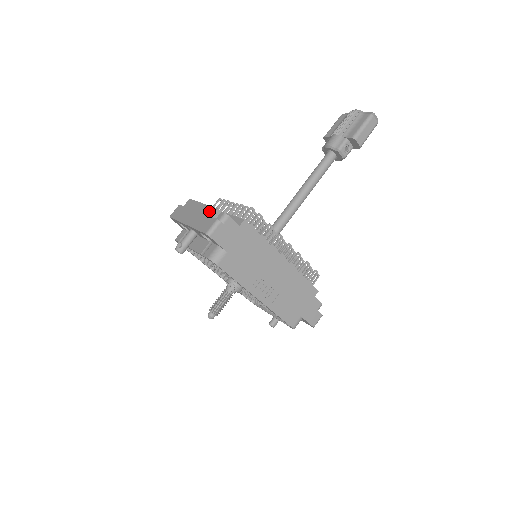
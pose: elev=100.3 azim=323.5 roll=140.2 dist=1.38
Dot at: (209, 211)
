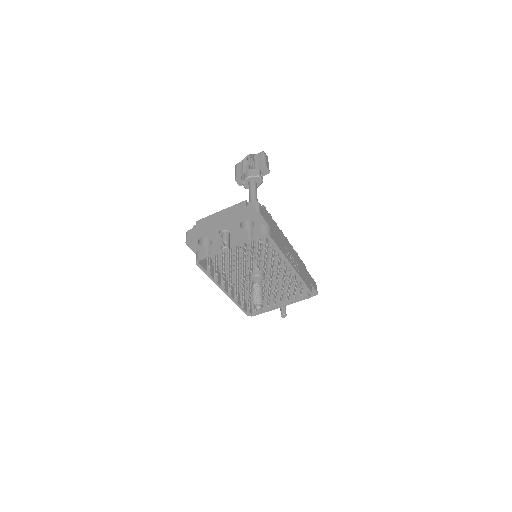
Dot at: (238, 206)
